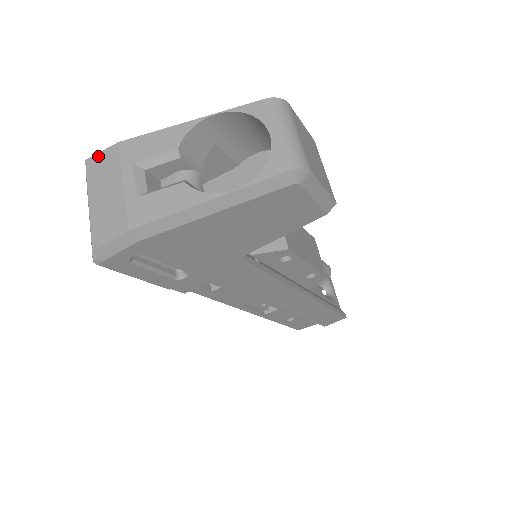
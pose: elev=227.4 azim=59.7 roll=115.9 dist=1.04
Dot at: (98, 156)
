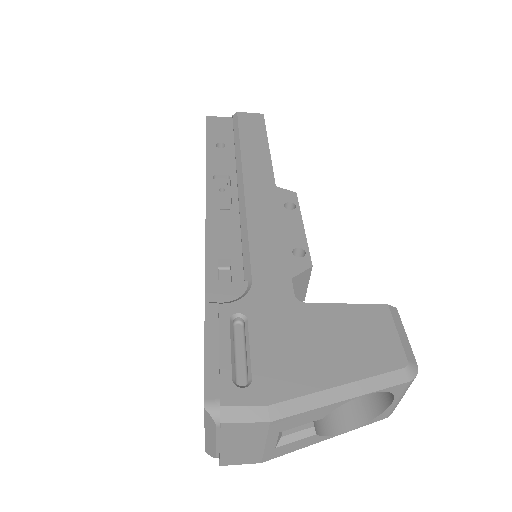
Dot at: (240, 425)
